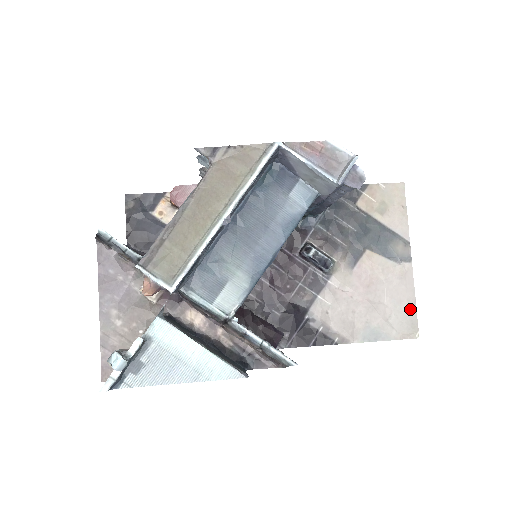
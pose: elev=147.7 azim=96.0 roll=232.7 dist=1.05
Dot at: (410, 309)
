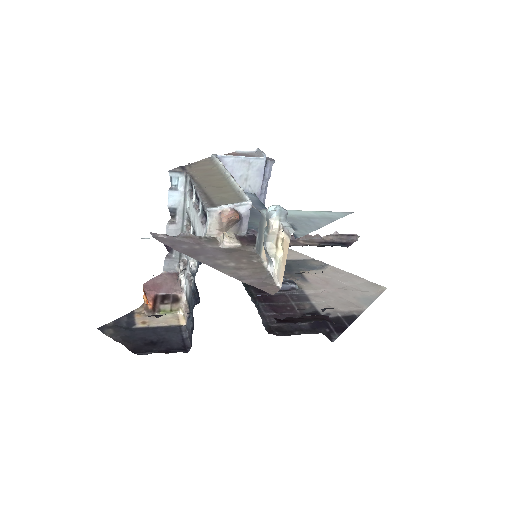
Dot at: (362, 280)
